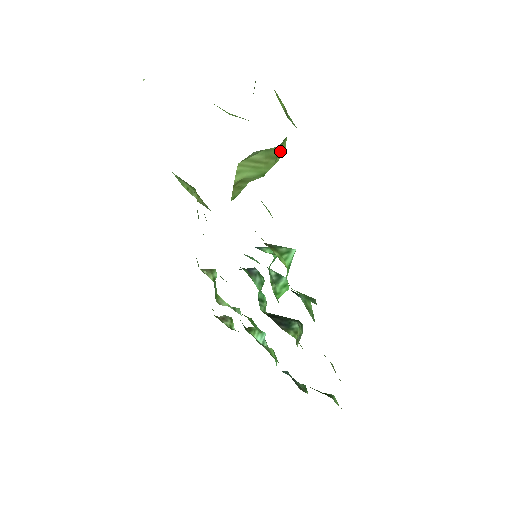
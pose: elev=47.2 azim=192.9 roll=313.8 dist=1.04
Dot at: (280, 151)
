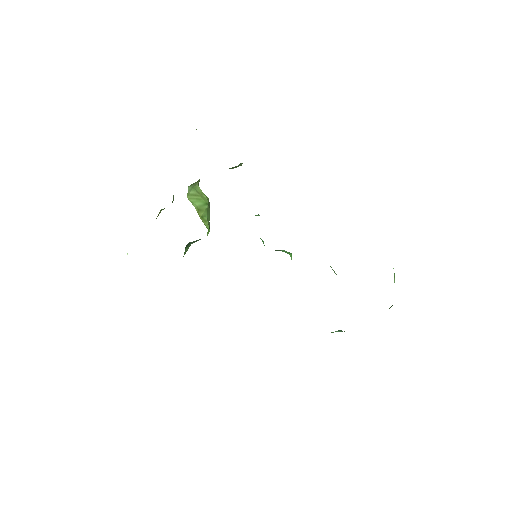
Dot at: occluded
